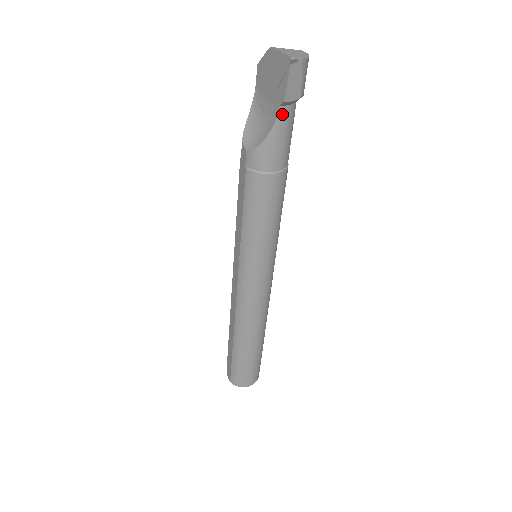
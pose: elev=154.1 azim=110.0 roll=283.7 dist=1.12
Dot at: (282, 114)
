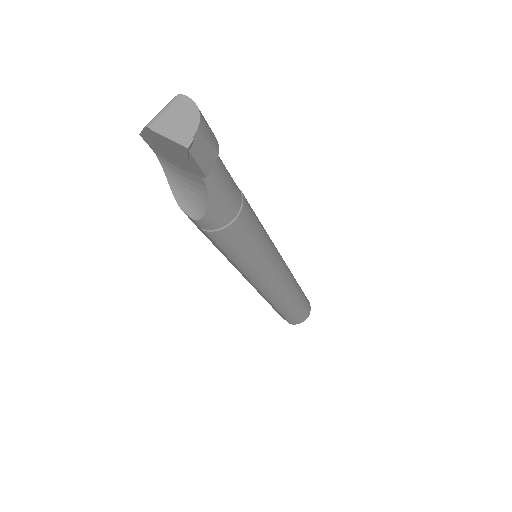
Dot at: (210, 180)
